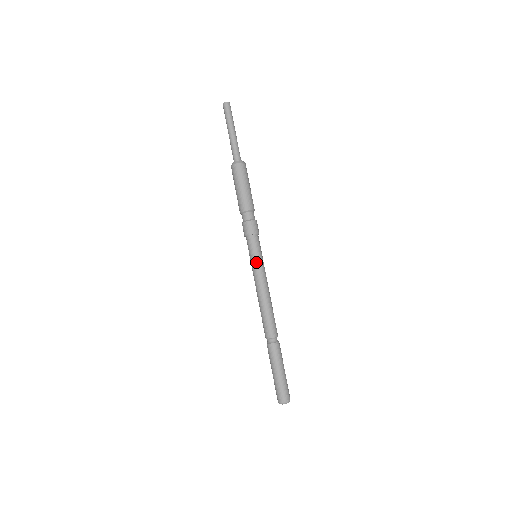
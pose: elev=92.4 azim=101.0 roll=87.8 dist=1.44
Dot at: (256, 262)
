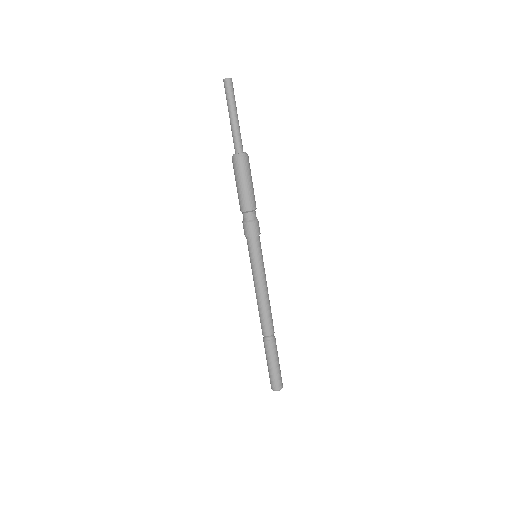
Dot at: (255, 264)
